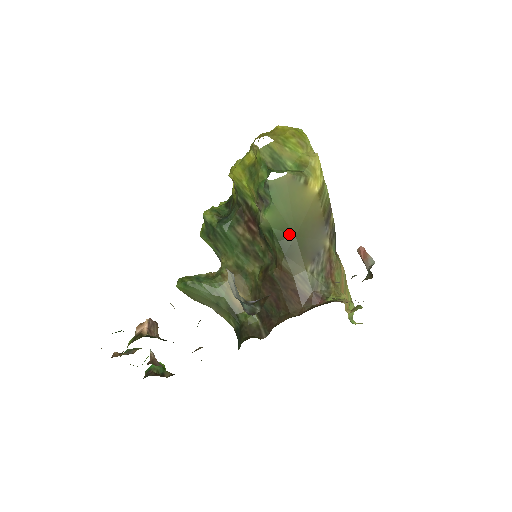
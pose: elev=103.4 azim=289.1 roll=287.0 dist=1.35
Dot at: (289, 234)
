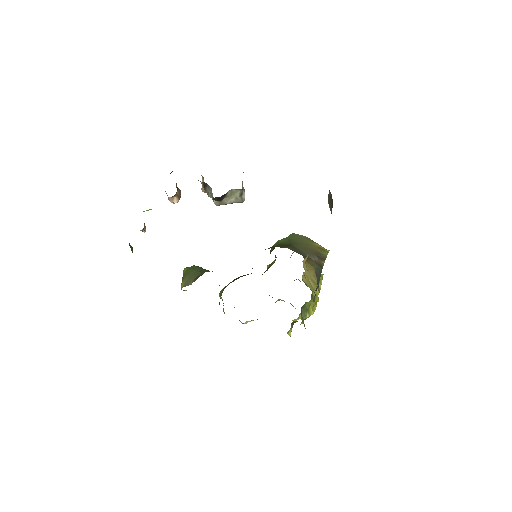
Dot at: (288, 244)
